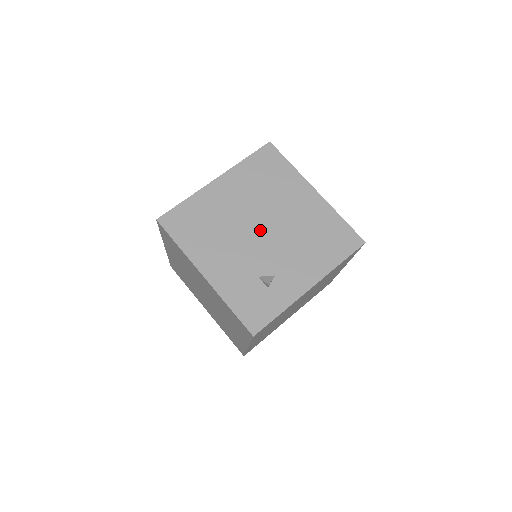
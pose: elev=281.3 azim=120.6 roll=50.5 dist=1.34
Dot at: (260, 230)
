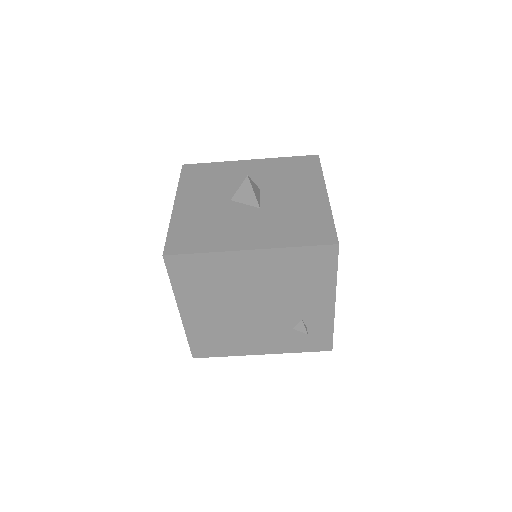
Dot at: (254, 309)
